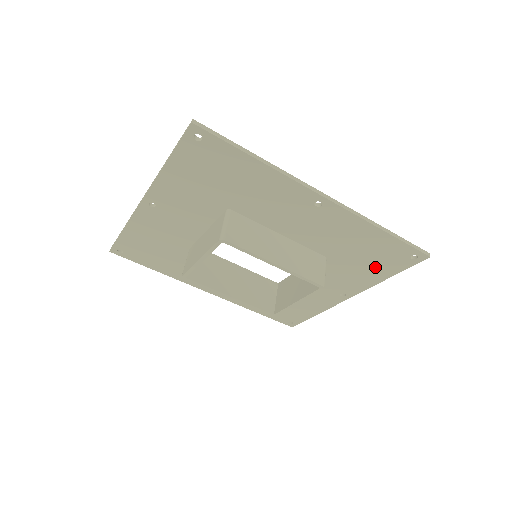
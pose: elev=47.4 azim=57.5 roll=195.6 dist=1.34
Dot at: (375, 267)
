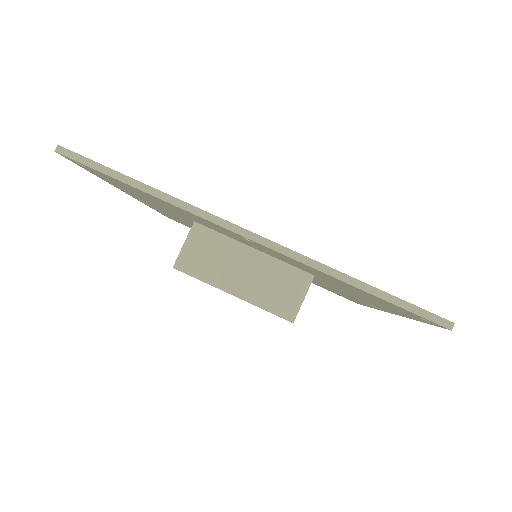
Dot at: occluded
